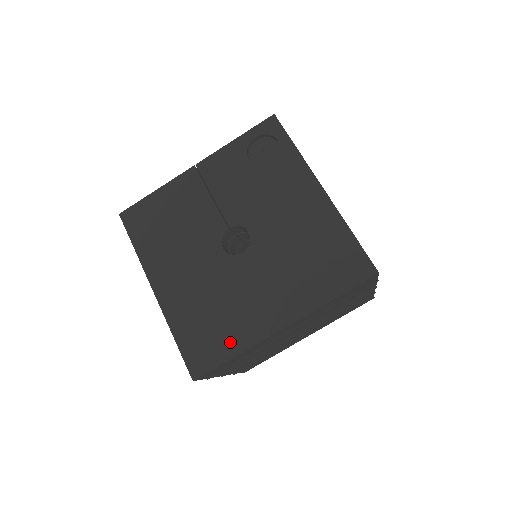
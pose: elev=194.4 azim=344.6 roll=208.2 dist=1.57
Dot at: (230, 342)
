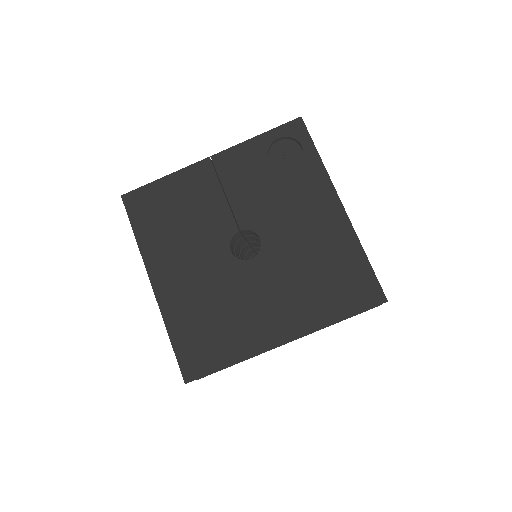
Dot at: (228, 349)
